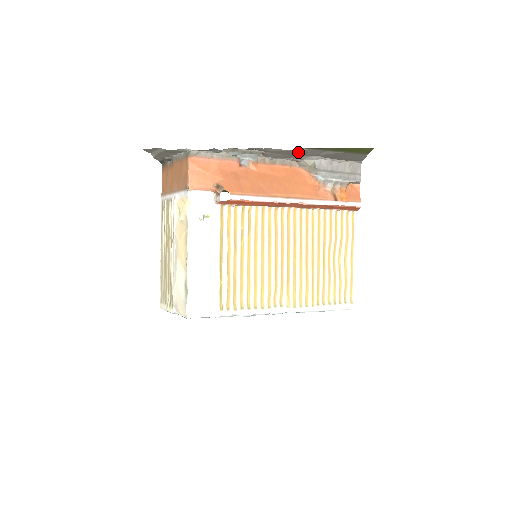
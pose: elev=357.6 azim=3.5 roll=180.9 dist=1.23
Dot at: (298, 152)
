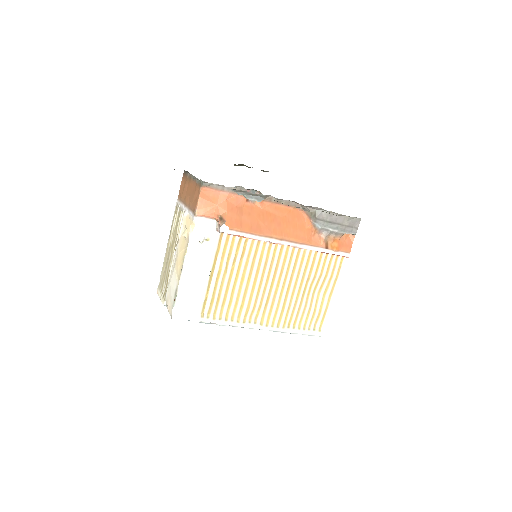
Dot at: occluded
